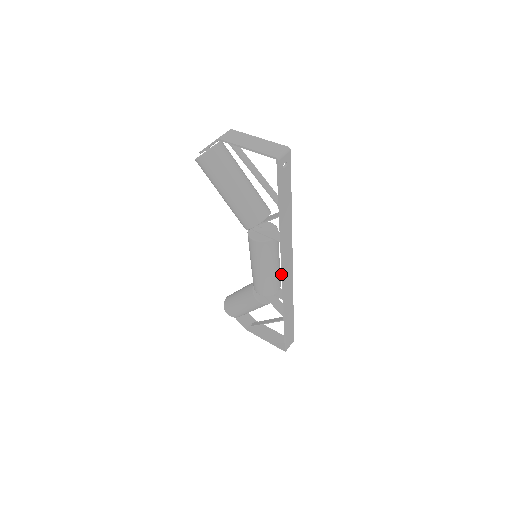
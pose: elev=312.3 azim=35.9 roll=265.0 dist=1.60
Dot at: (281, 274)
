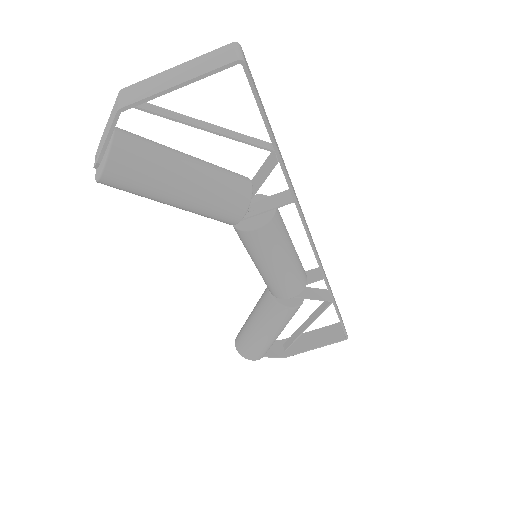
Dot at: occluded
